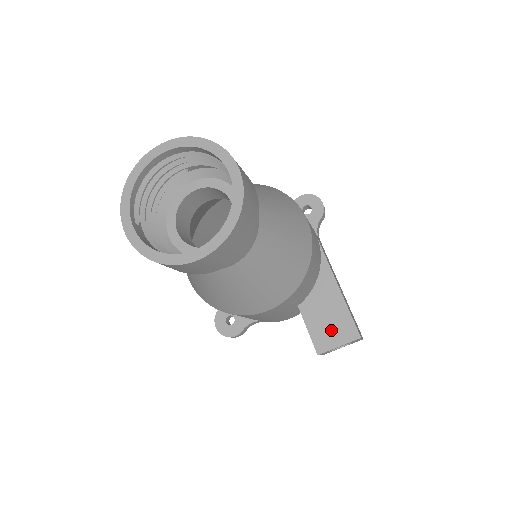
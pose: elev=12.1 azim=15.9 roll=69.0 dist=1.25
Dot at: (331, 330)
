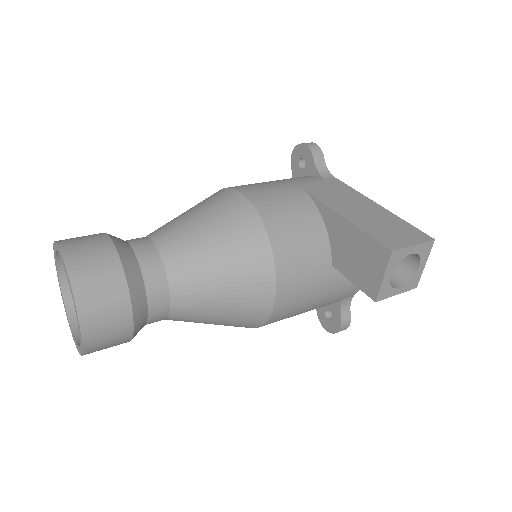
Dot at: (366, 266)
